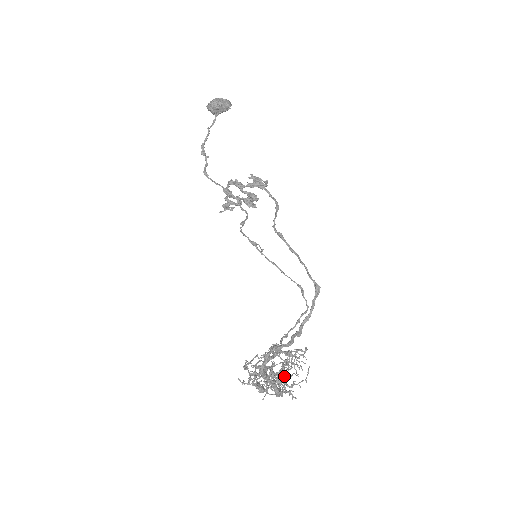
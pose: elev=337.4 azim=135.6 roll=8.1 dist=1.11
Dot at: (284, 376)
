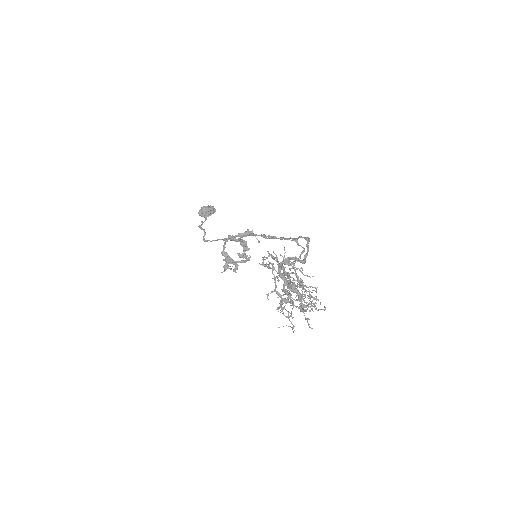
Dot at: (302, 294)
